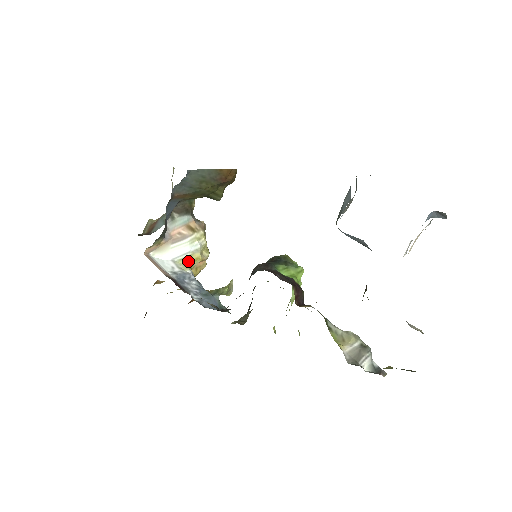
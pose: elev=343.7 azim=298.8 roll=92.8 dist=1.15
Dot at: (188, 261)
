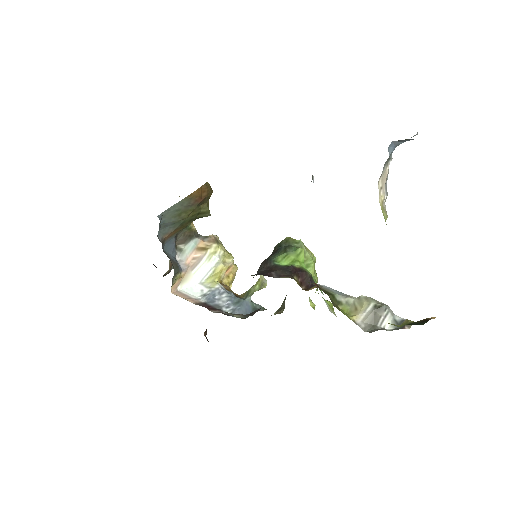
Dot at: (214, 277)
